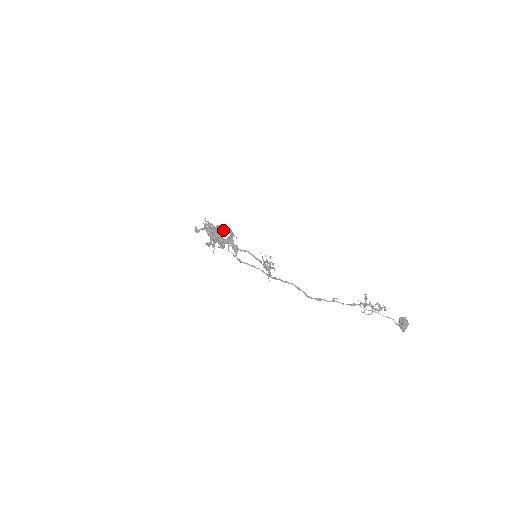
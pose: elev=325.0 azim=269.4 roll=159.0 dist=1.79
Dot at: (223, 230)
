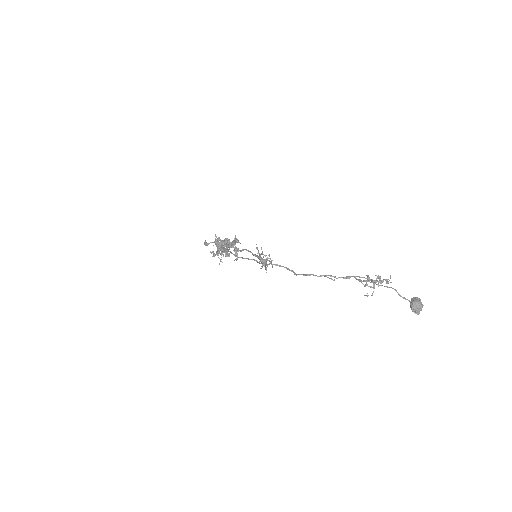
Dot at: occluded
